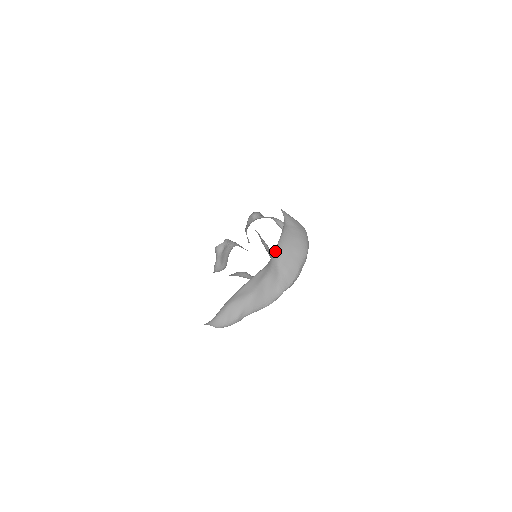
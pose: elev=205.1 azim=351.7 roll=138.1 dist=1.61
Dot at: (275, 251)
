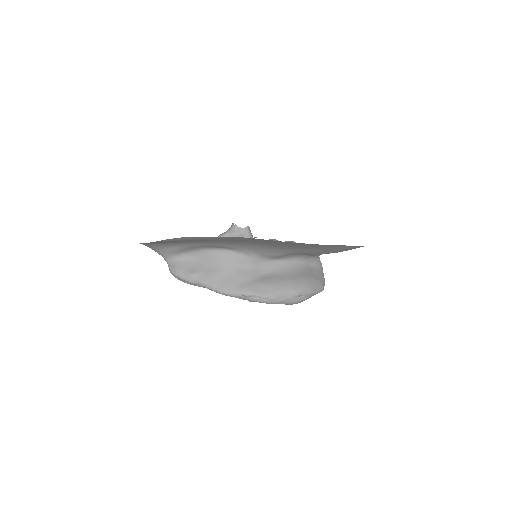
Dot at: (273, 263)
